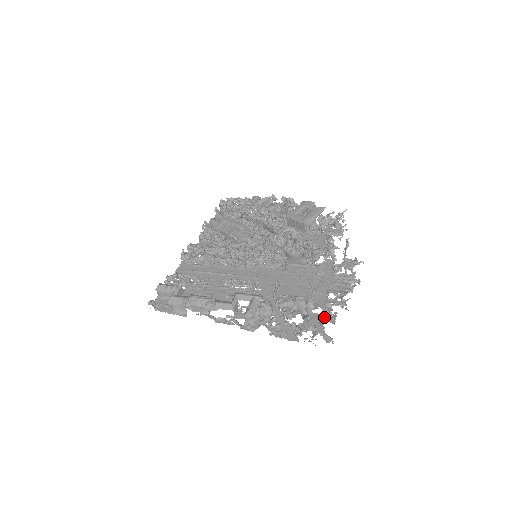
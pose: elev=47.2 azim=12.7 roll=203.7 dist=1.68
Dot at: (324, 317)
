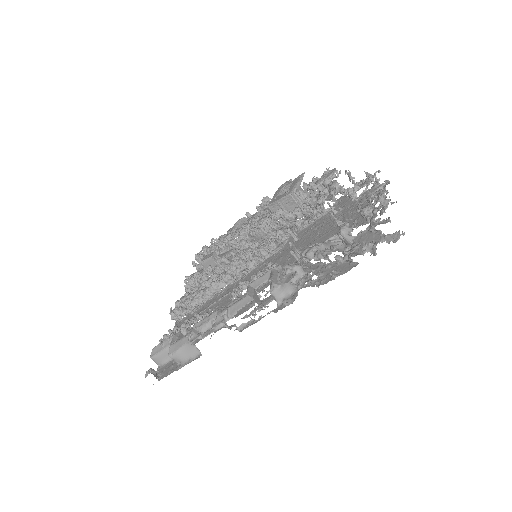
Dot at: occluded
